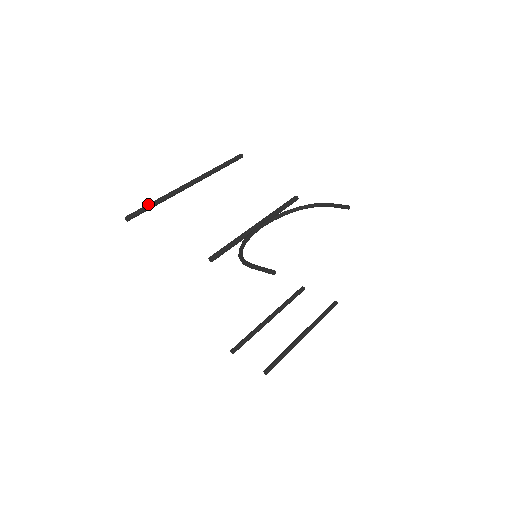
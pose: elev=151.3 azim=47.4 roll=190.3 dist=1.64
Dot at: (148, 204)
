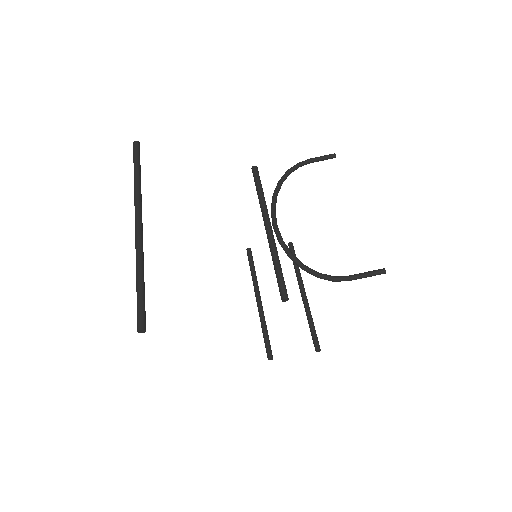
Dot at: (139, 290)
